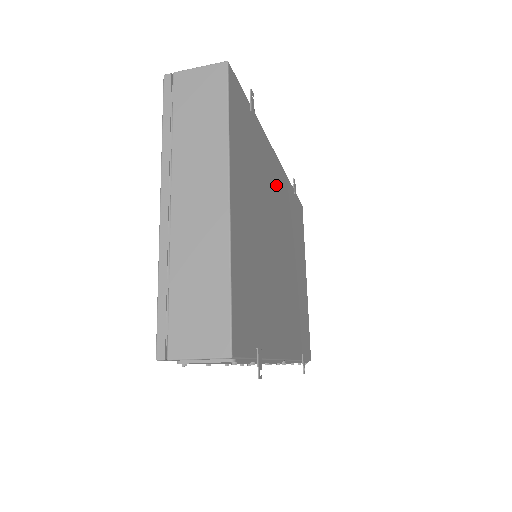
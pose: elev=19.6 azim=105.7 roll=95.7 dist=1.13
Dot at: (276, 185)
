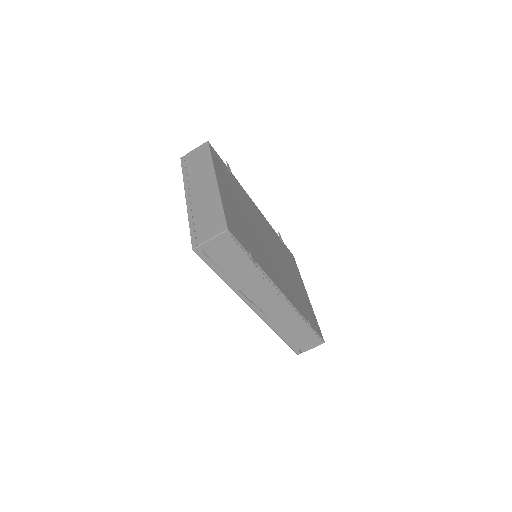
Dot at: (258, 216)
